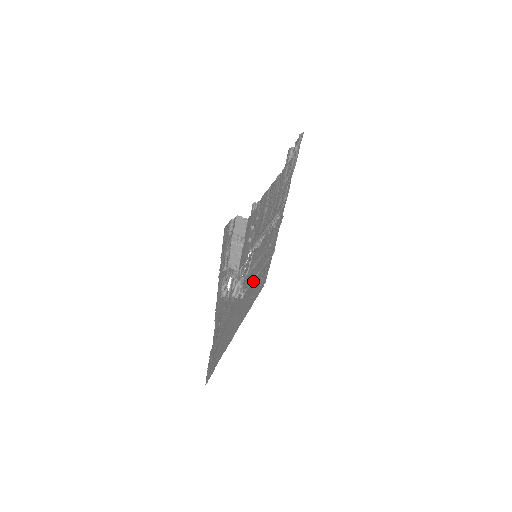
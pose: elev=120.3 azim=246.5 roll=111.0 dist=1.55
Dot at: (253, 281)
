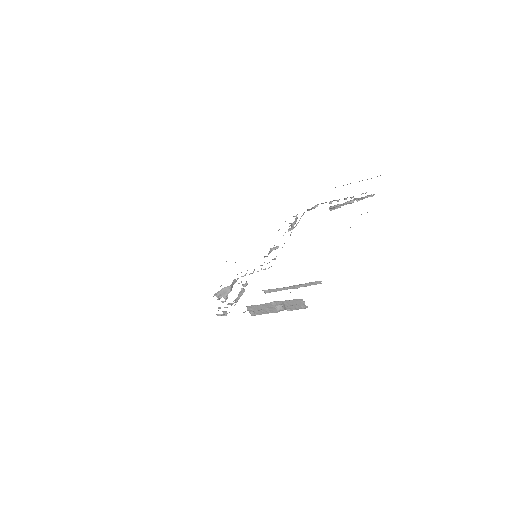
Dot at: occluded
